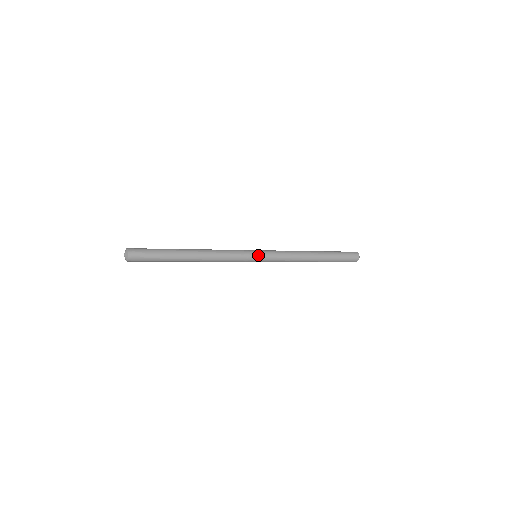
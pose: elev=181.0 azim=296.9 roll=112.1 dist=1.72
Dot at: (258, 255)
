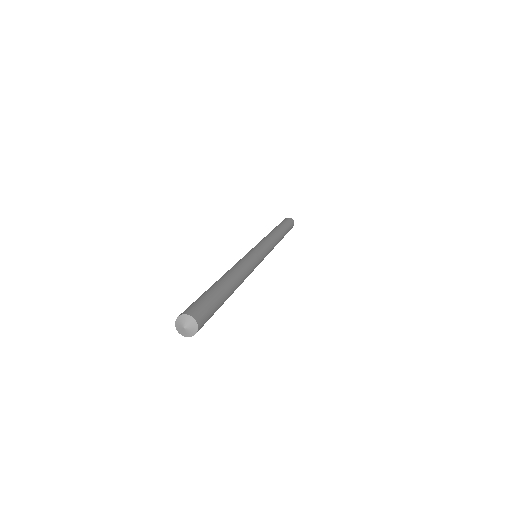
Dot at: (262, 253)
